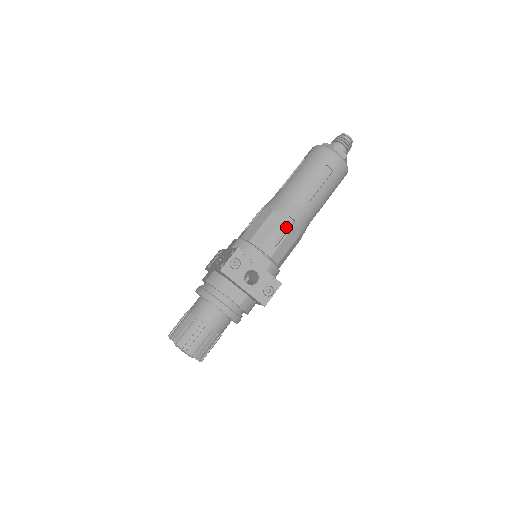
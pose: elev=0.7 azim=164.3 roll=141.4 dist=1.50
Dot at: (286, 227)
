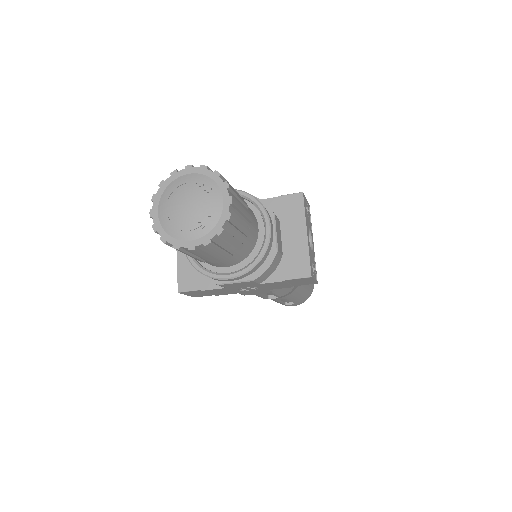
Dot at: occluded
